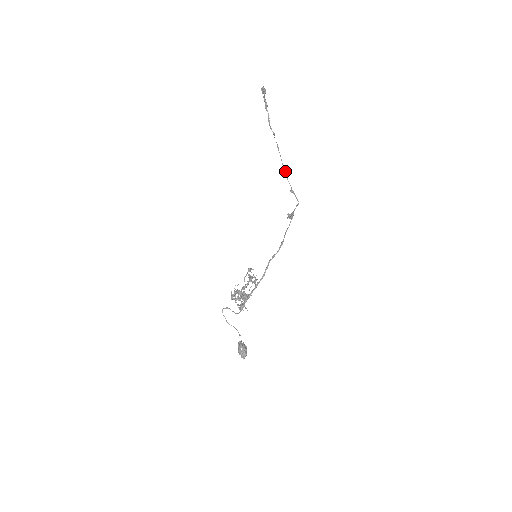
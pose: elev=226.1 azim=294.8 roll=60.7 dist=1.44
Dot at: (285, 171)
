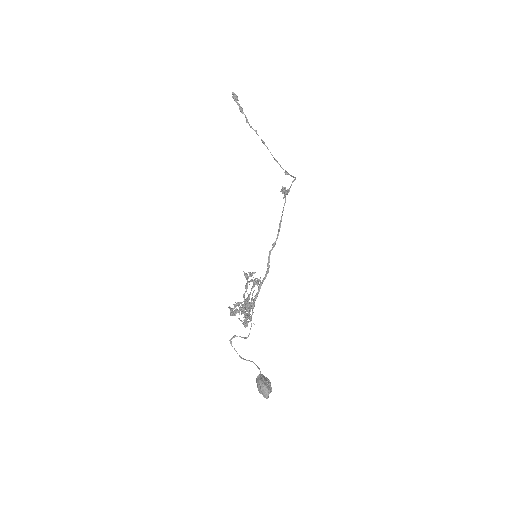
Dot at: (276, 161)
